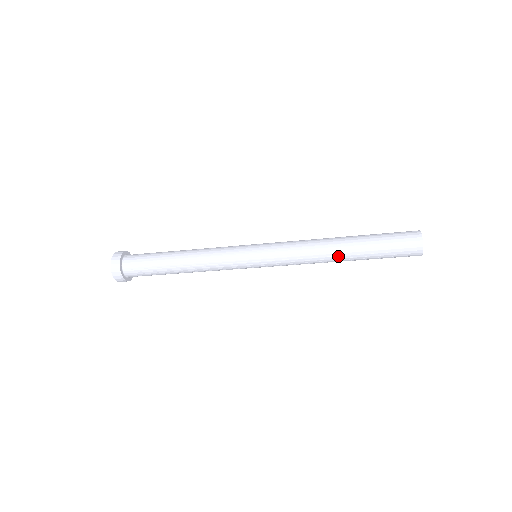
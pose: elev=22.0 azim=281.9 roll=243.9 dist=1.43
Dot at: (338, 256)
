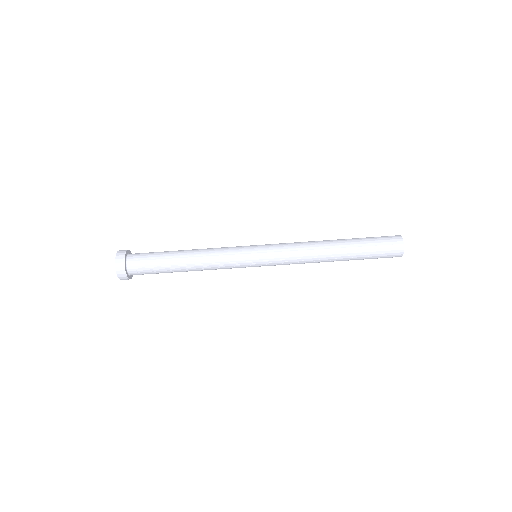
Dot at: (331, 251)
